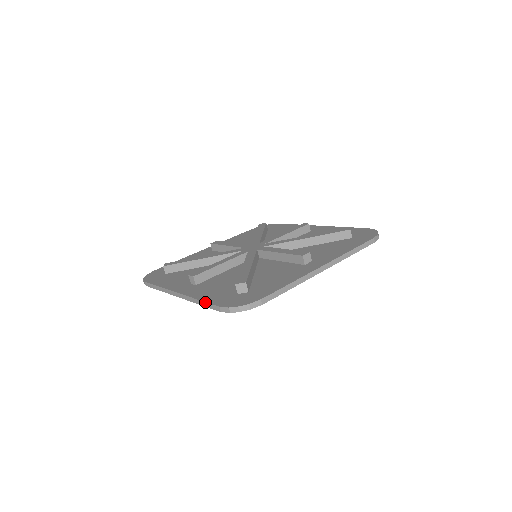
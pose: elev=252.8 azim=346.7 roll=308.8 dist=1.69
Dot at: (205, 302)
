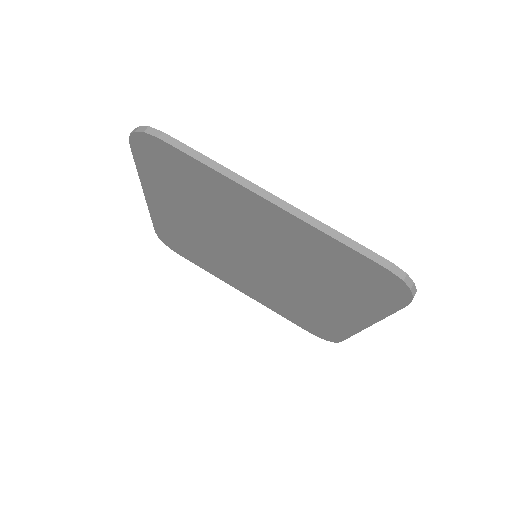
Dot at: occluded
